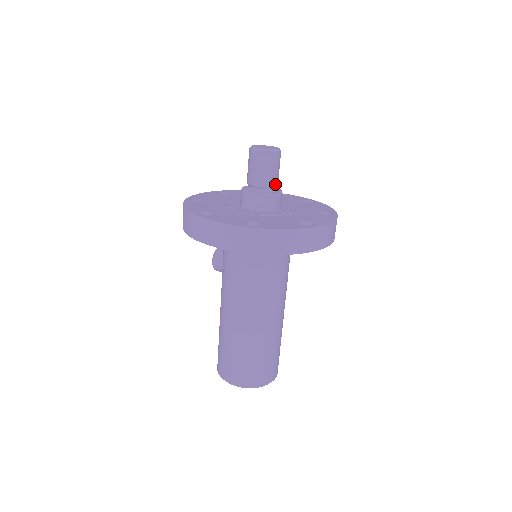
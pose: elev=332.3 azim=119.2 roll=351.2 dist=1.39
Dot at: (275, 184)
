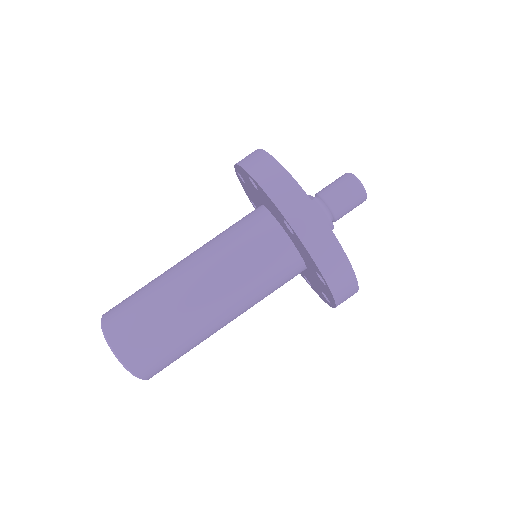
Dot at: (333, 207)
